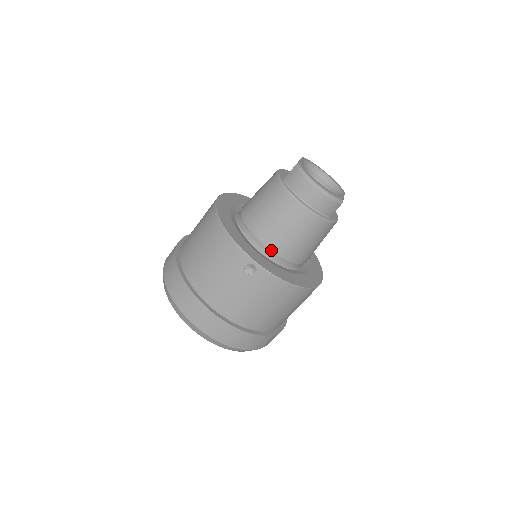
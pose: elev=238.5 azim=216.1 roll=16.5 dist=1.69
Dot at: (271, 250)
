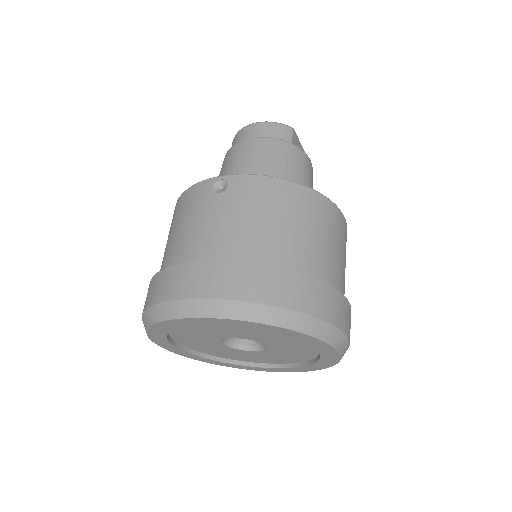
Dot at: occluded
